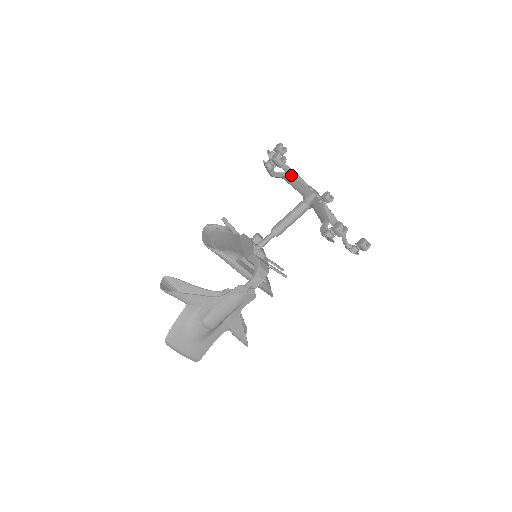
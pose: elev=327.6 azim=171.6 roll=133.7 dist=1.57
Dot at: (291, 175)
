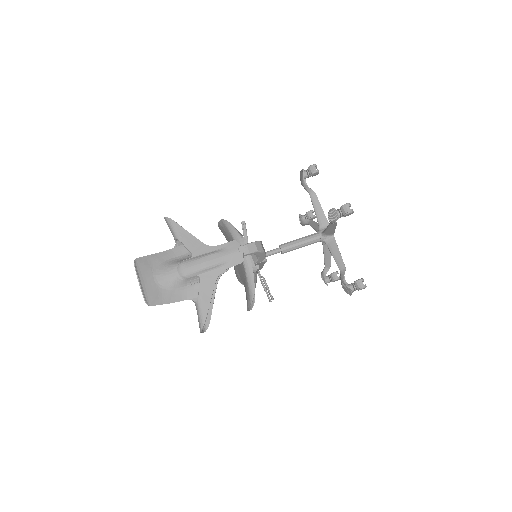
Dot at: (313, 224)
